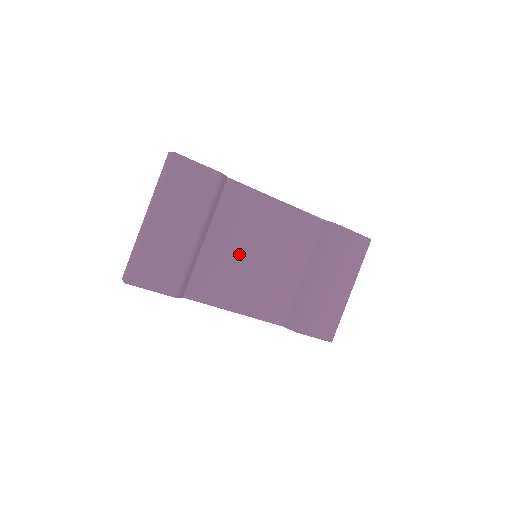
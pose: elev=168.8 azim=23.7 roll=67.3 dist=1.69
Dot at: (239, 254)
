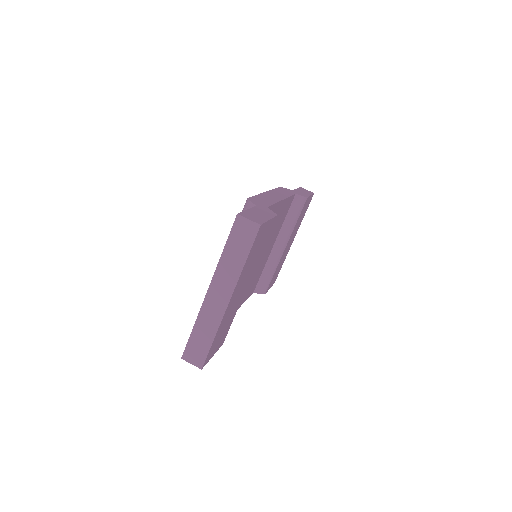
Dot at: occluded
